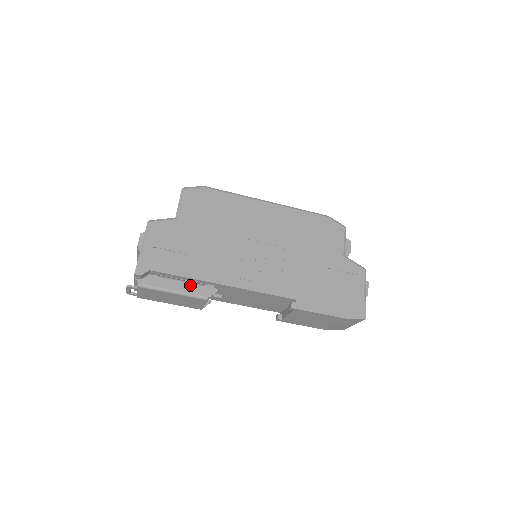
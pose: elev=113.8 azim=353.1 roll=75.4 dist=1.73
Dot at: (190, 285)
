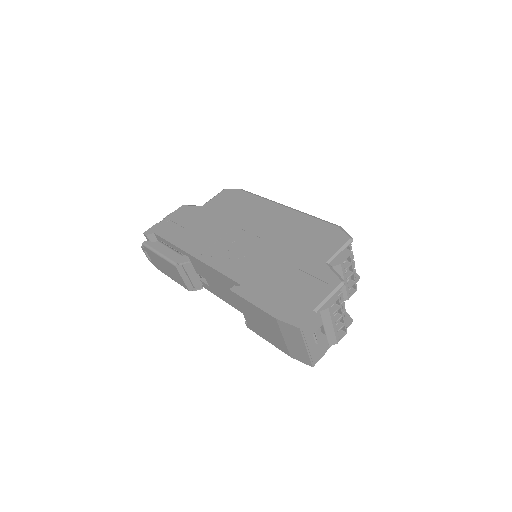
Dot at: (173, 252)
